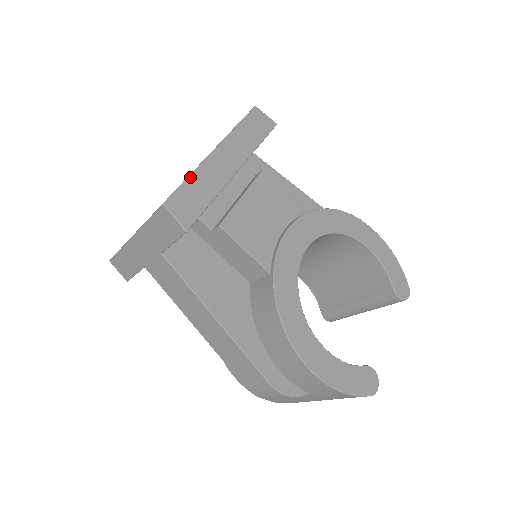
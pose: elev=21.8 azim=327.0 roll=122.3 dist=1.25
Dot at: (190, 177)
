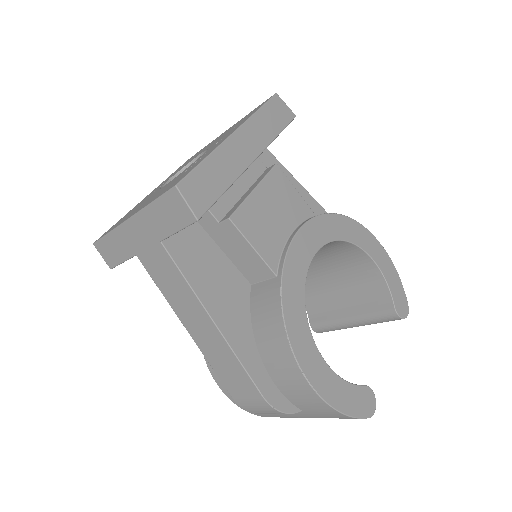
Dot at: (206, 160)
